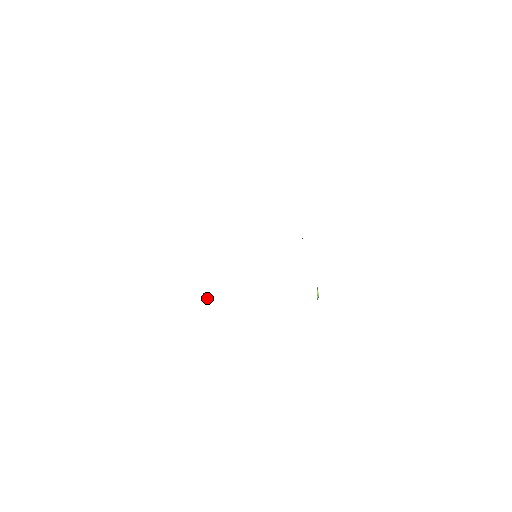
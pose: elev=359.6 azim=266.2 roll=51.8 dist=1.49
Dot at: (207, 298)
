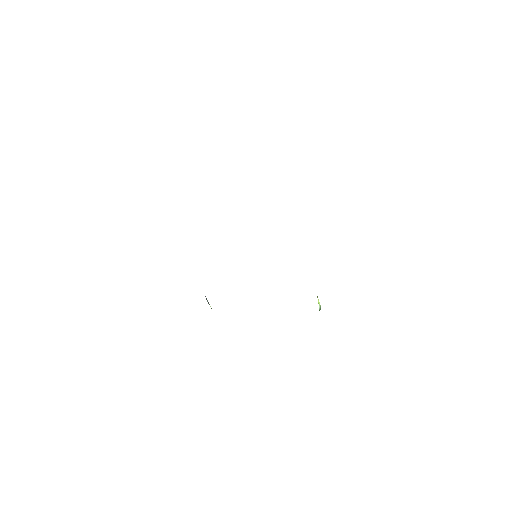
Dot at: (210, 306)
